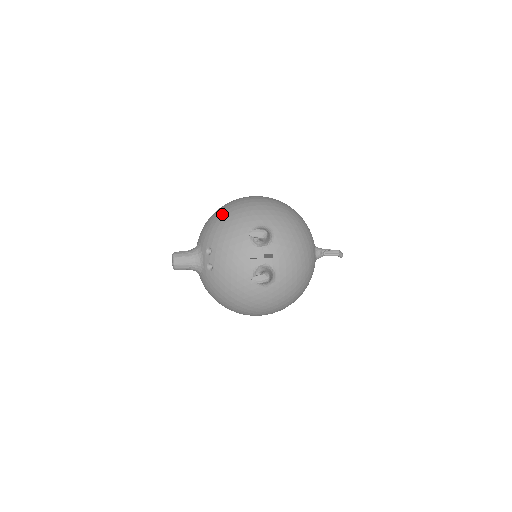
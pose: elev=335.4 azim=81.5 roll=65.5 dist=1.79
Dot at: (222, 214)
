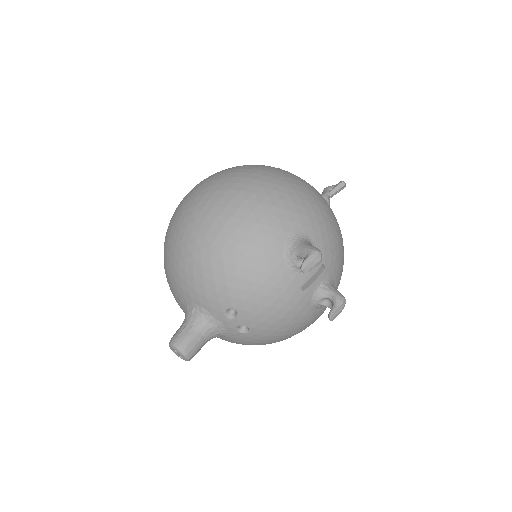
Dot at: (212, 252)
